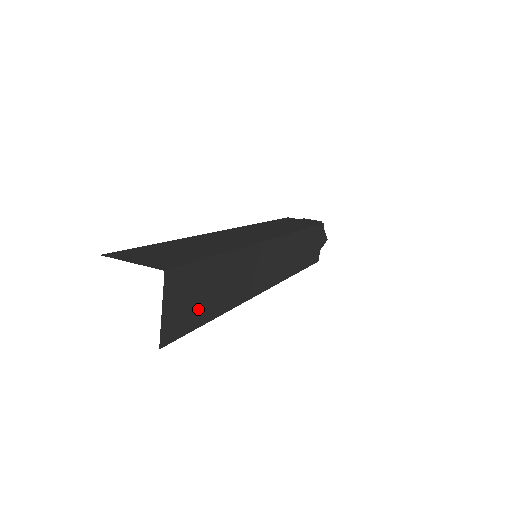
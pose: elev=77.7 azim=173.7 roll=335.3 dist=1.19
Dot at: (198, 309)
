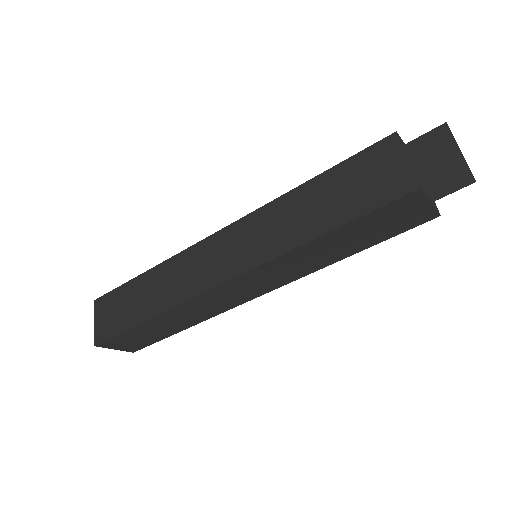
Dot at: (150, 338)
